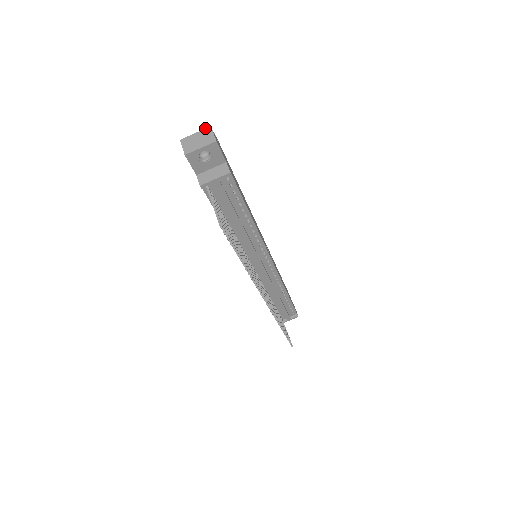
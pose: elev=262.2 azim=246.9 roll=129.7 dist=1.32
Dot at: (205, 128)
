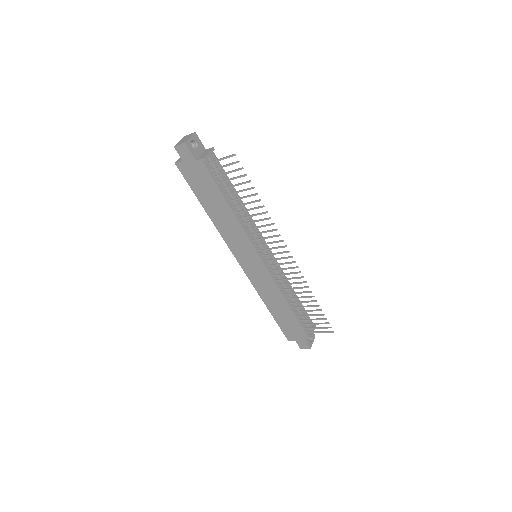
Dot at: (182, 138)
